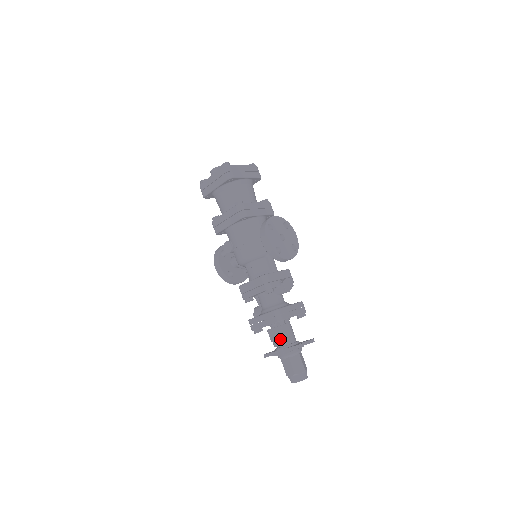
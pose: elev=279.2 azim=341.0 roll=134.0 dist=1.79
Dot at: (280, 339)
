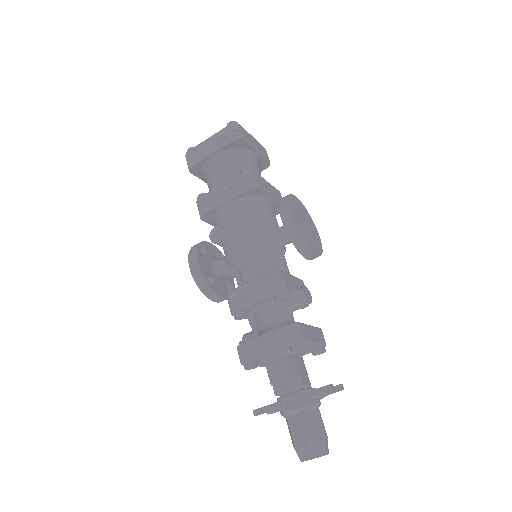
Dot at: (290, 379)
